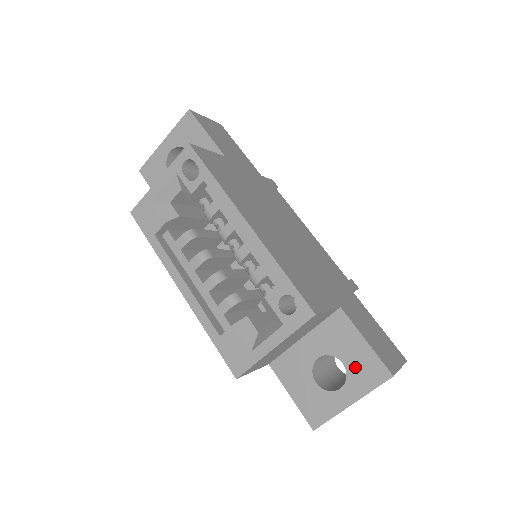
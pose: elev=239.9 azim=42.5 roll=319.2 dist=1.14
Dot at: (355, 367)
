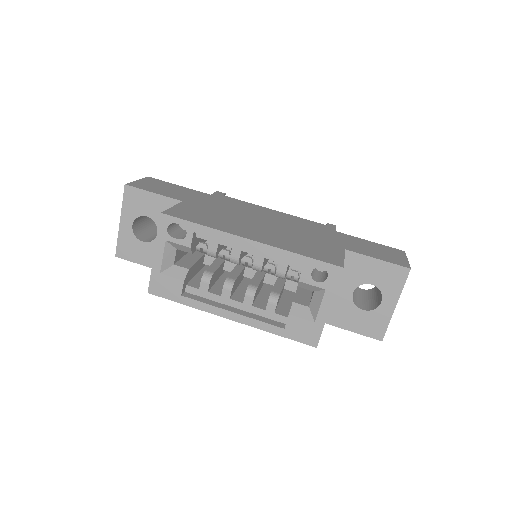
Dot at: (382, 281)
